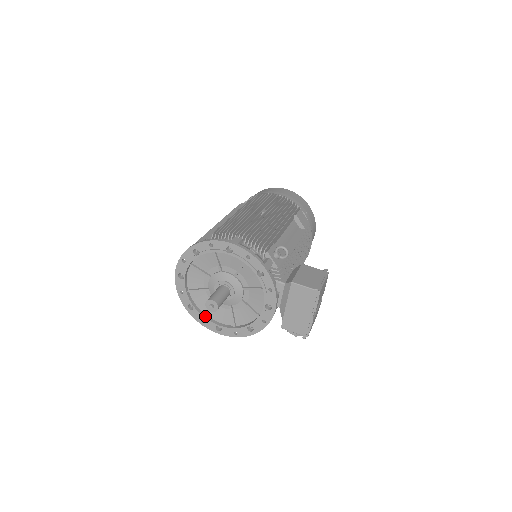
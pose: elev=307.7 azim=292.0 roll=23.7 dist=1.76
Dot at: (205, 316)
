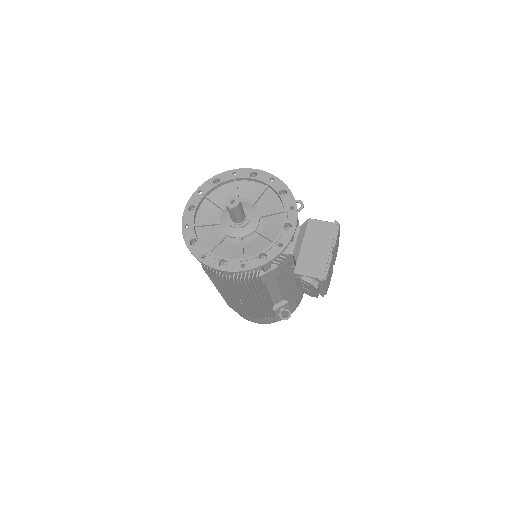
Dot at: (208, 251)
